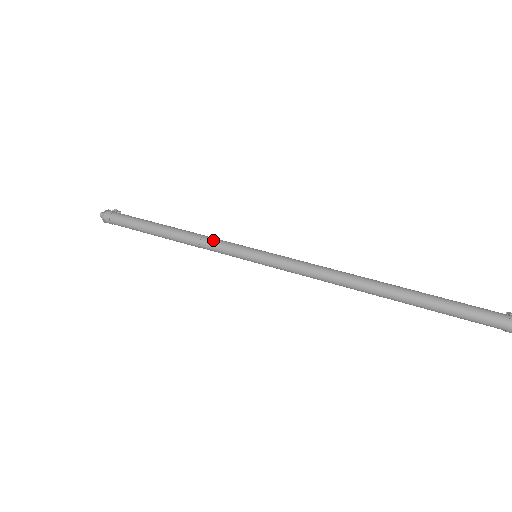
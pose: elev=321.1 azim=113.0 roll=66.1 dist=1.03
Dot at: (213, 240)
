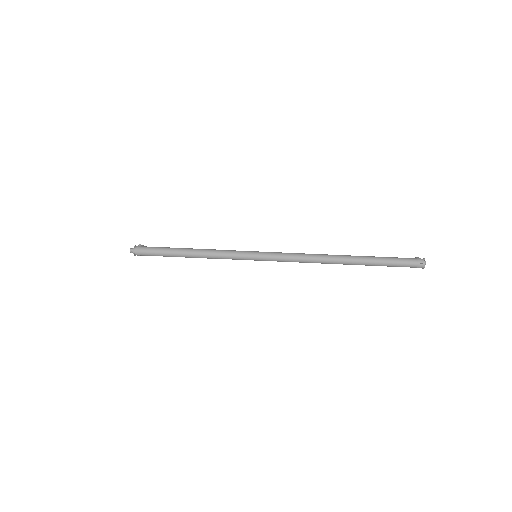
Dot at: (224, 251)
